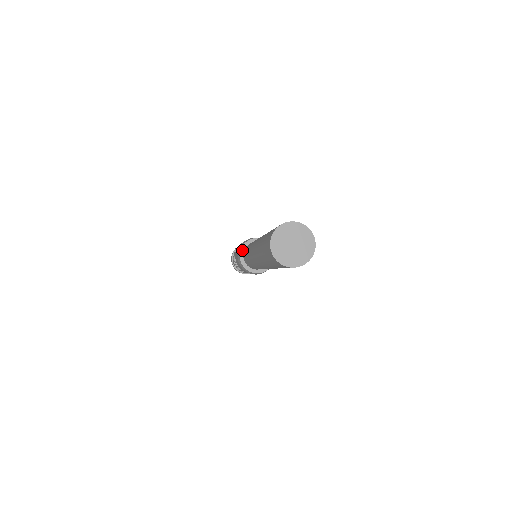
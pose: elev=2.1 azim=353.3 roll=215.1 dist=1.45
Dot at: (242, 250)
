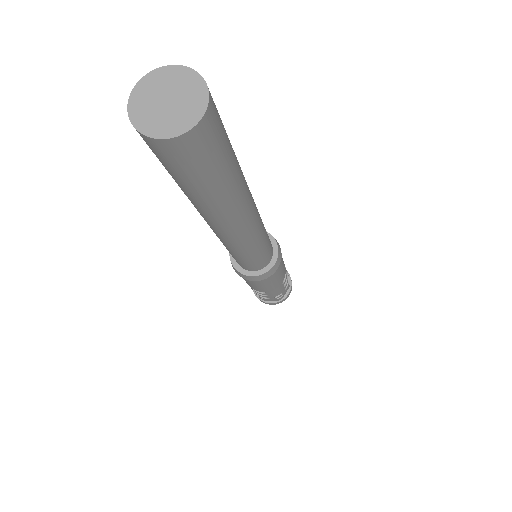
Dot at: occluded
